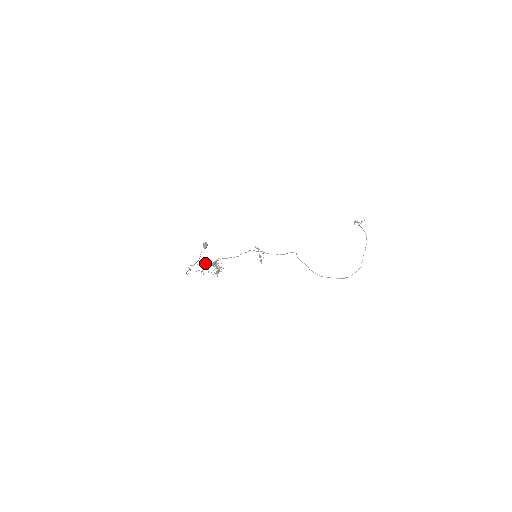
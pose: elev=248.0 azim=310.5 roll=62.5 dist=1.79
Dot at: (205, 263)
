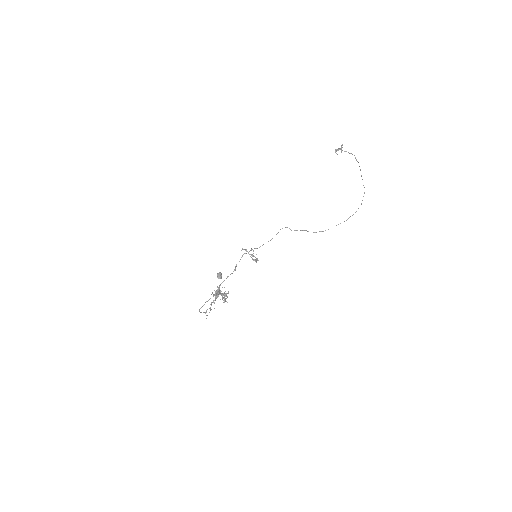
Dot at: (210, 298)
